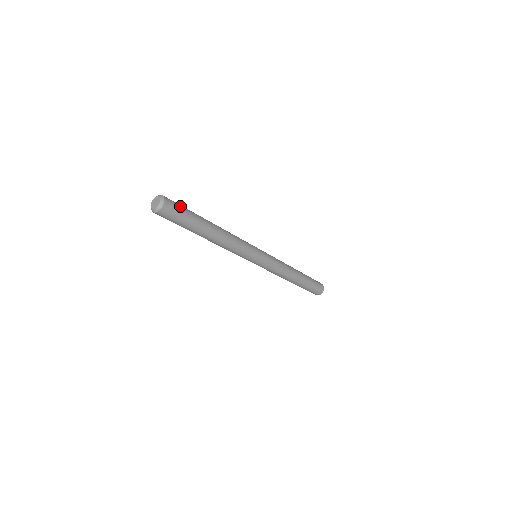
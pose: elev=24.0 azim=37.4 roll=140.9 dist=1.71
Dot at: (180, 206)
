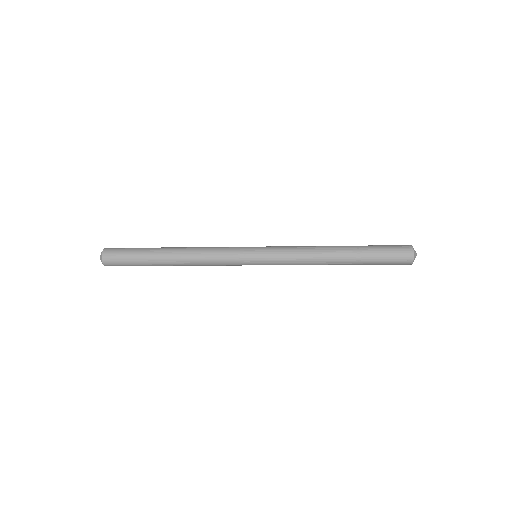
Dot at: (122, 256)
